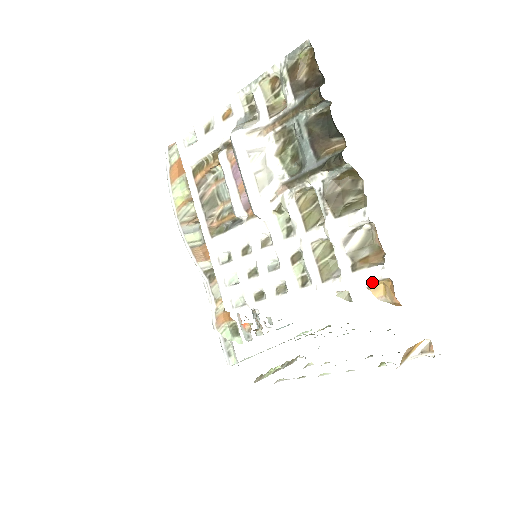
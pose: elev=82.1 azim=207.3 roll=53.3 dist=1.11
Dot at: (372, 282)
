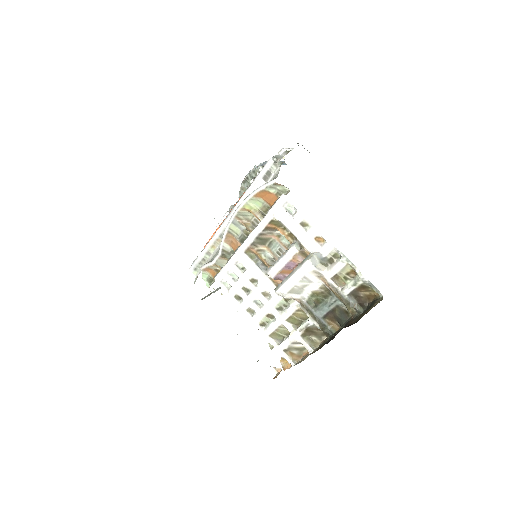
Dot at: (285, 359)
